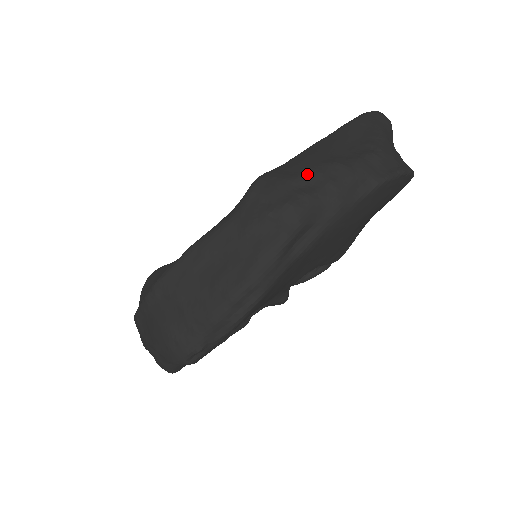
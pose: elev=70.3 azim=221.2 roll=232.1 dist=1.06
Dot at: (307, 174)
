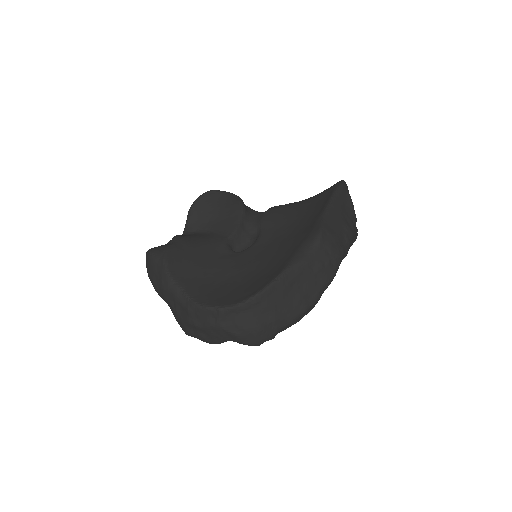
Dot at: (341, 234)
